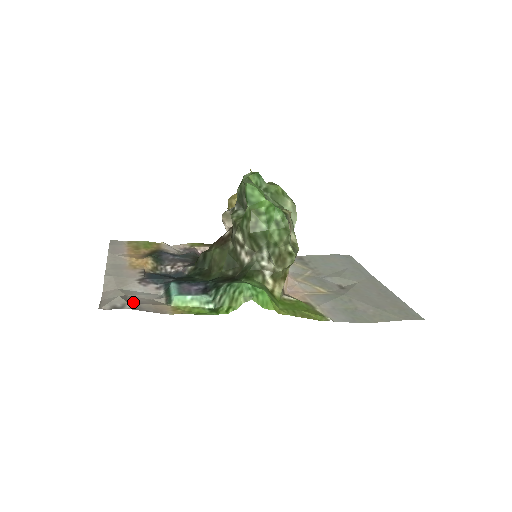
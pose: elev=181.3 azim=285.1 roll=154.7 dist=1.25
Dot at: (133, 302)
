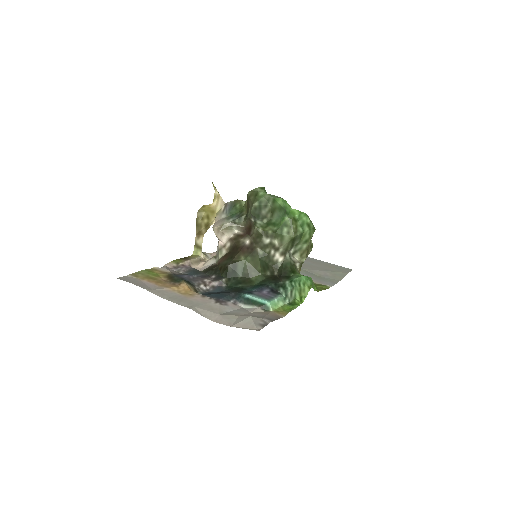
Dot at: (260, 317)
